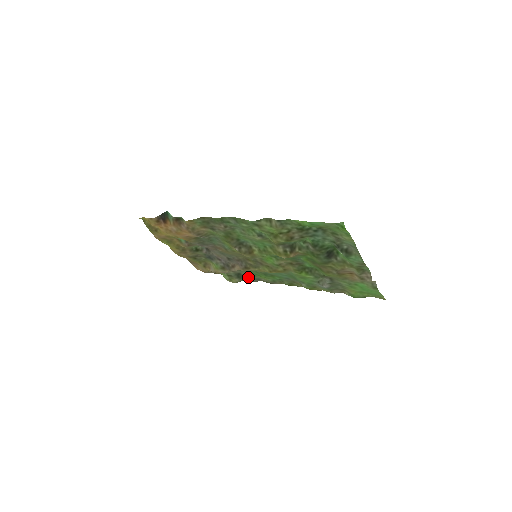
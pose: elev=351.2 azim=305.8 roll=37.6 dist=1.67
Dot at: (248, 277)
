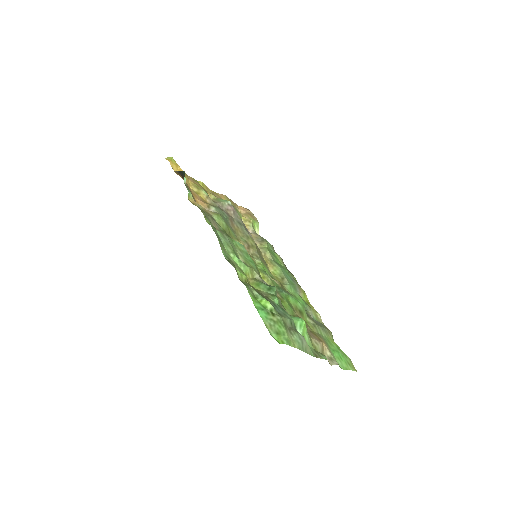
Dot at: (270, 246)
